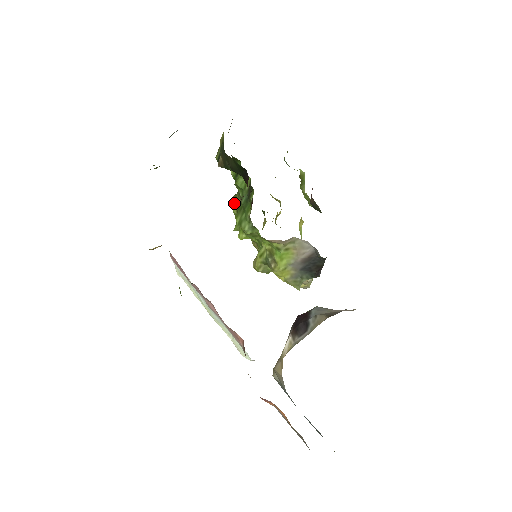
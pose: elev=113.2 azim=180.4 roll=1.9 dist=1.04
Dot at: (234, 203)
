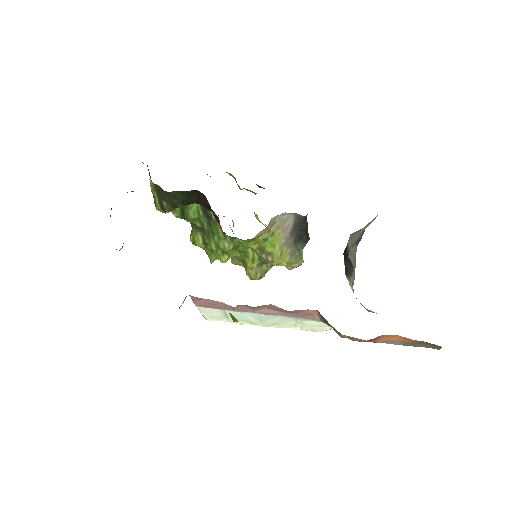
Dot at: (196, 239)
